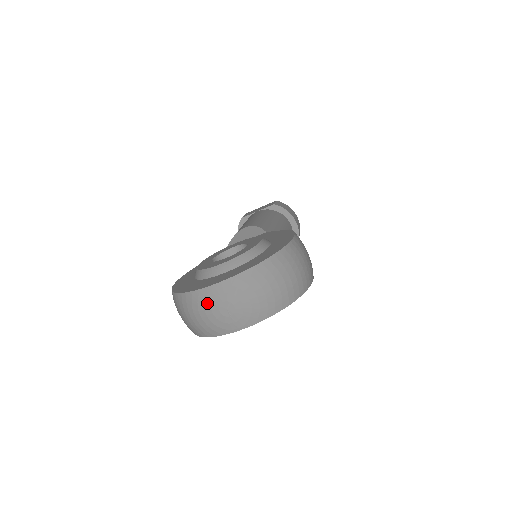
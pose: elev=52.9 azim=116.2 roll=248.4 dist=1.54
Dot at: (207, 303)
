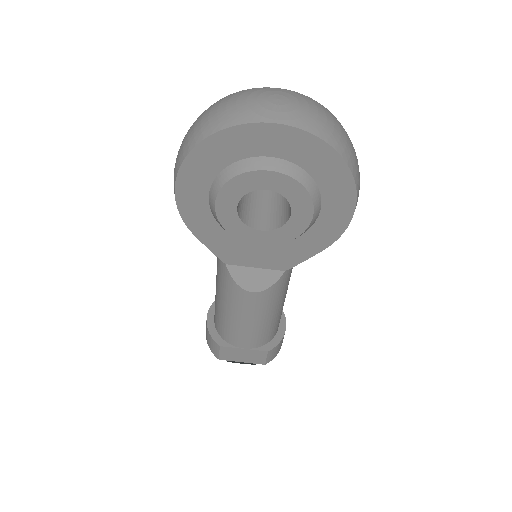
Dot at: (257, 92)
